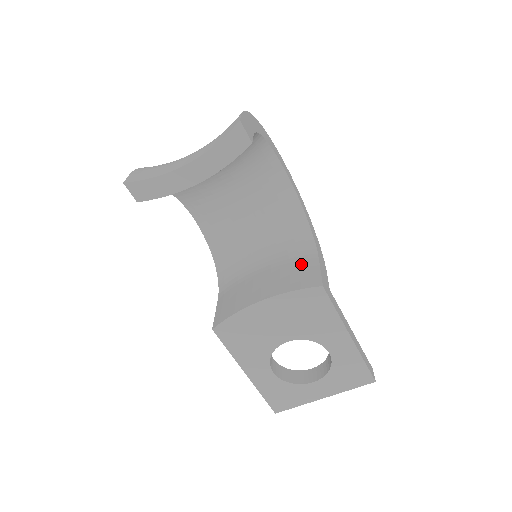
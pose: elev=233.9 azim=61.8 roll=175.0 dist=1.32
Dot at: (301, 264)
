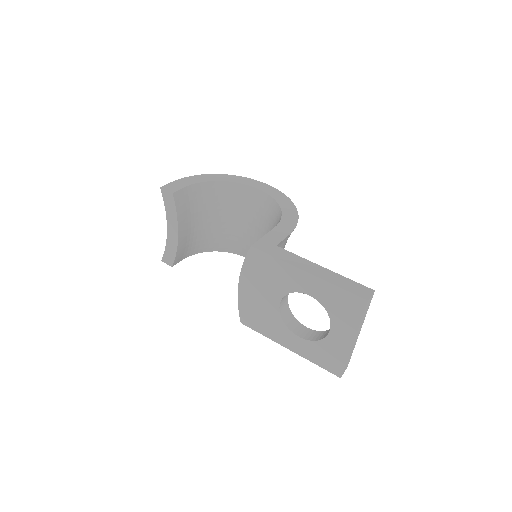
Dot at: occluded
